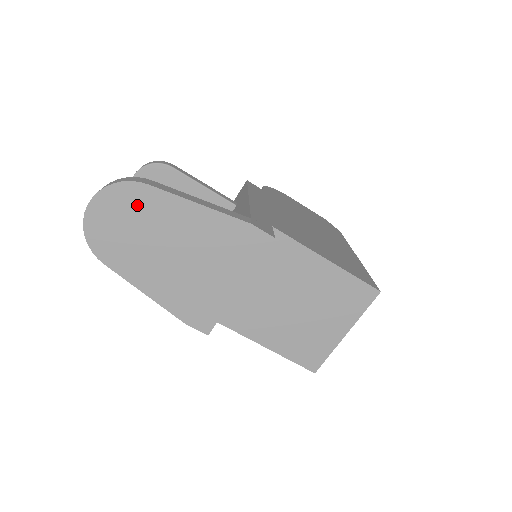
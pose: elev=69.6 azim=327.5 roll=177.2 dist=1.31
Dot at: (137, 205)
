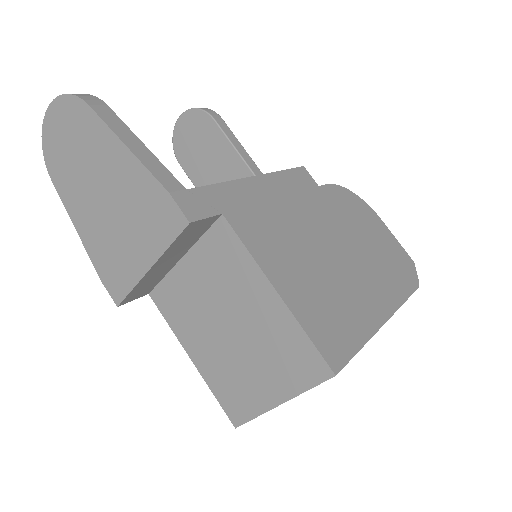
Dot at: (79, 126)
